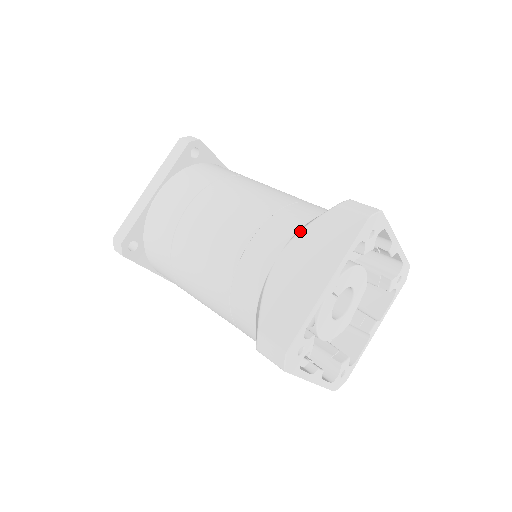
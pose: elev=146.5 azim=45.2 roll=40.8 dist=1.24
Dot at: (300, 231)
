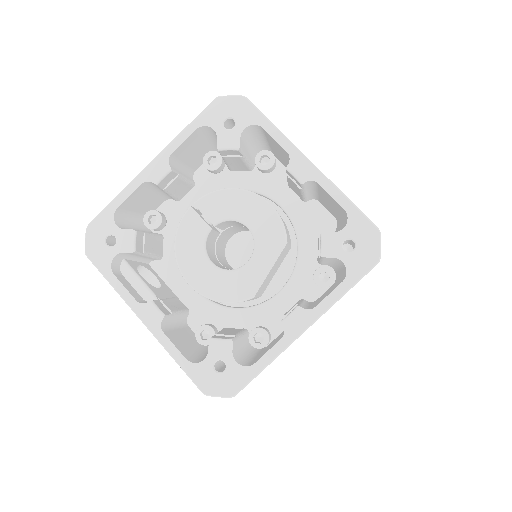
Dot at: occluded
